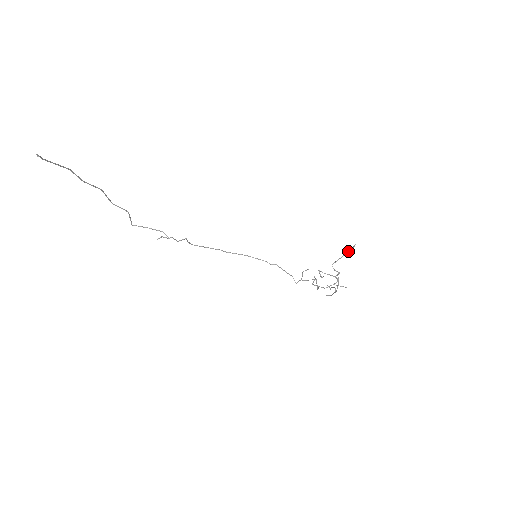
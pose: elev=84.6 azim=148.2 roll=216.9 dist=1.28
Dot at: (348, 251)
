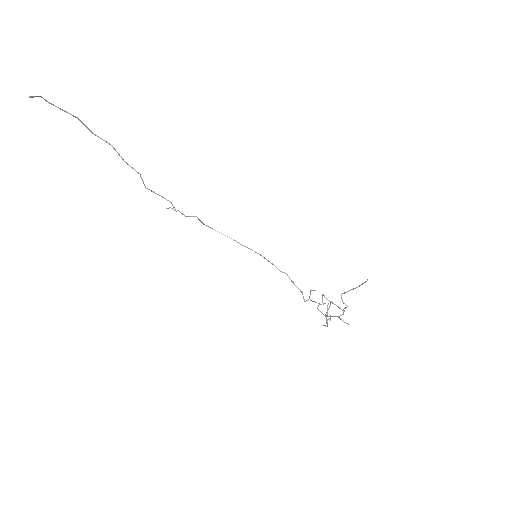
Dot at: (359, 285)
